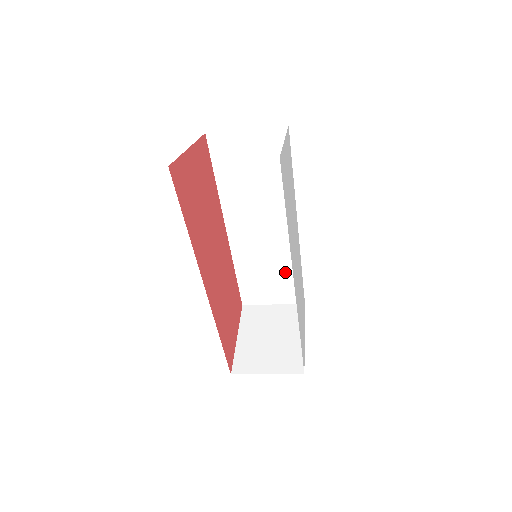
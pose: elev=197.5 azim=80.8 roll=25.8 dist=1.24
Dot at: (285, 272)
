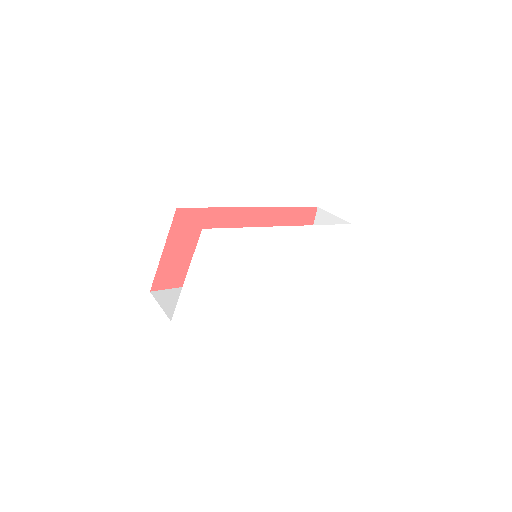
Dot at: occluded
